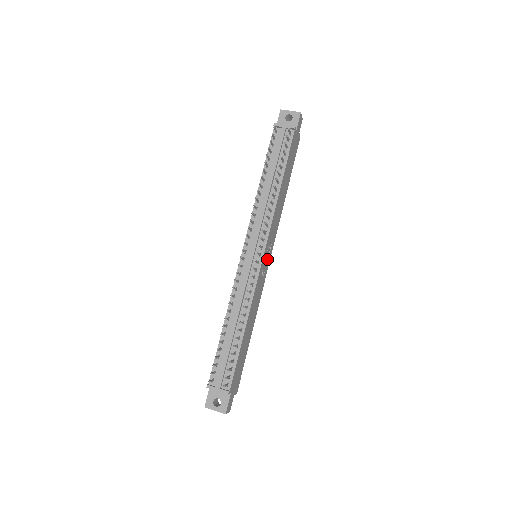
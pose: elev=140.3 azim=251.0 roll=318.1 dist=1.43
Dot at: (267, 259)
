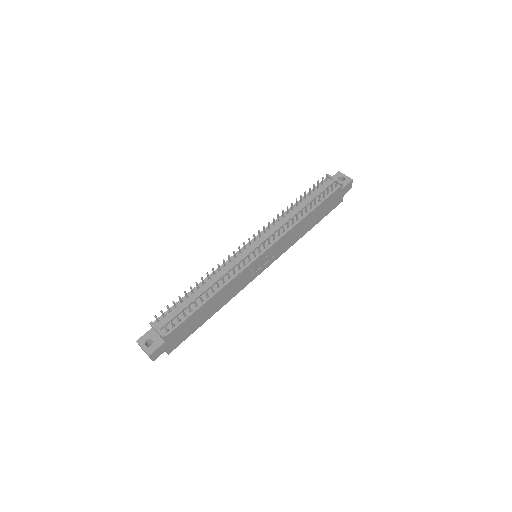
Dot at: (263, 264)
